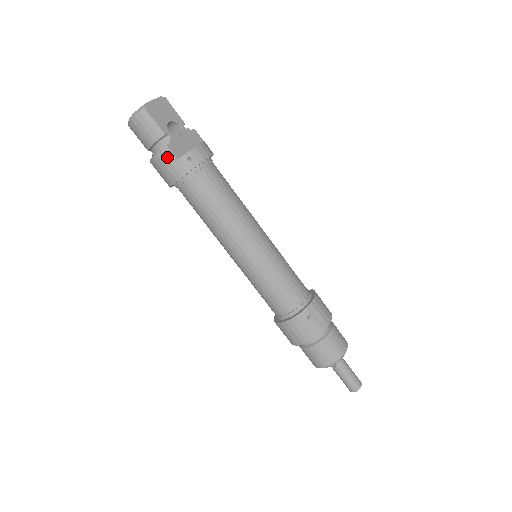
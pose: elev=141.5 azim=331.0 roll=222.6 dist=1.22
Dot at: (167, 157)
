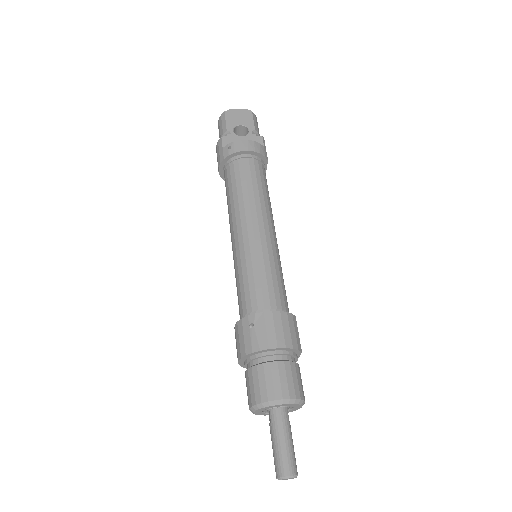
Dot at: (219, 147)
